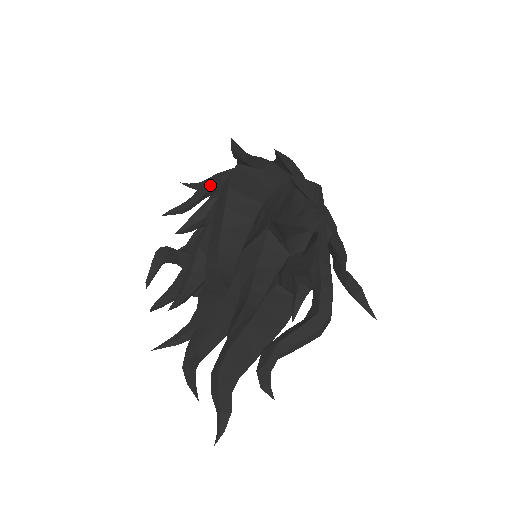
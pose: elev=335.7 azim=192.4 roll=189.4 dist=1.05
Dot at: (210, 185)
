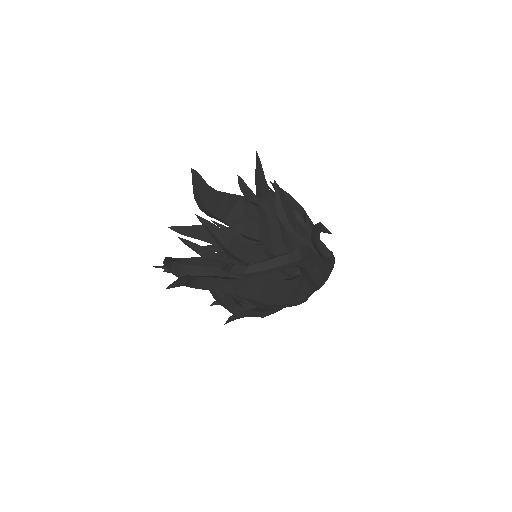
Dot at: (233, 231)
